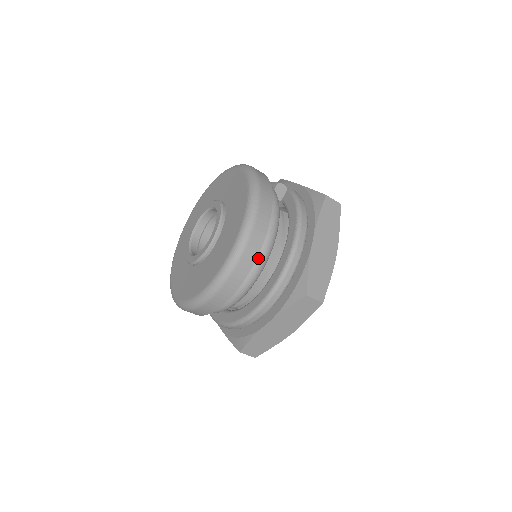
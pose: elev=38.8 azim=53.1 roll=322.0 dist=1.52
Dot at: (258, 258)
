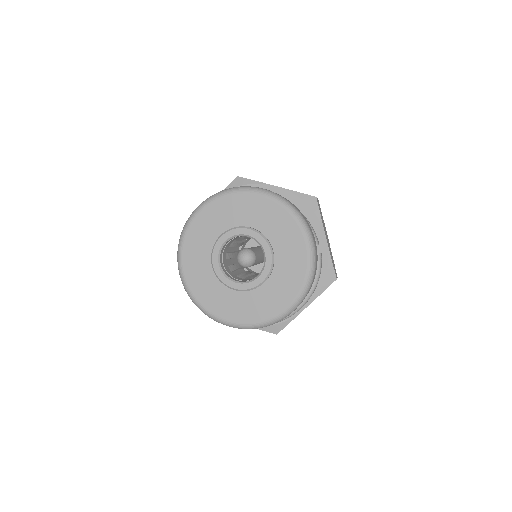
Dot at: occluded
